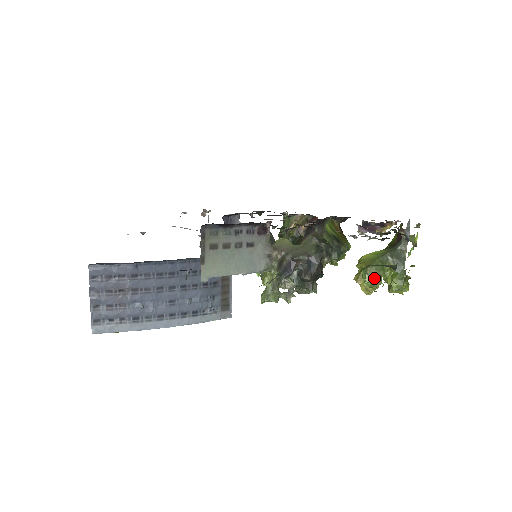
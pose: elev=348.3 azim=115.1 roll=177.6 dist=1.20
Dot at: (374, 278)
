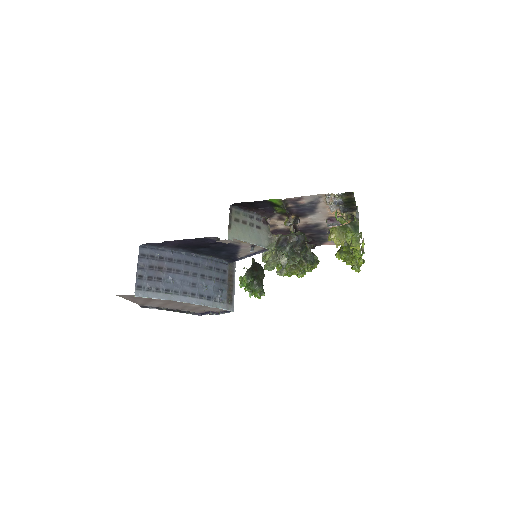
Dot at: (341, 234)
